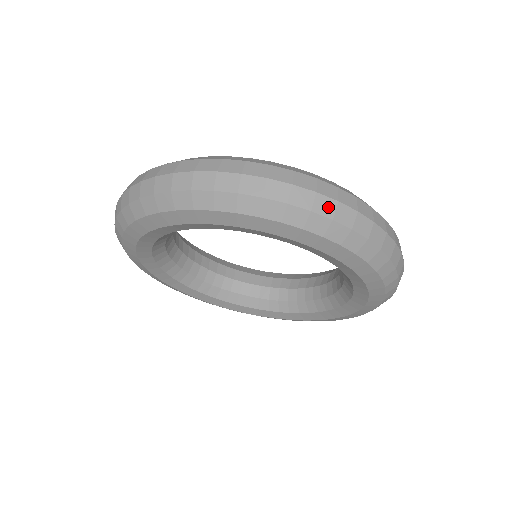
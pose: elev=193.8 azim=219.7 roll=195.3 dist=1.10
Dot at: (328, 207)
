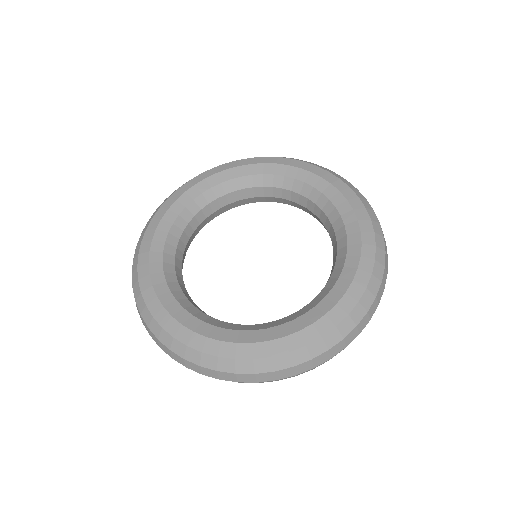
Dot at: (364, 327)
